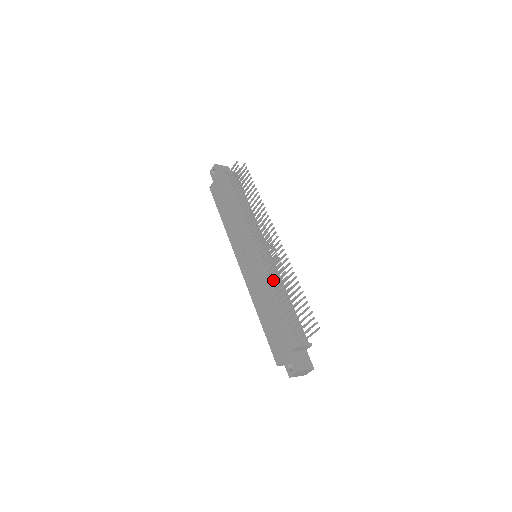
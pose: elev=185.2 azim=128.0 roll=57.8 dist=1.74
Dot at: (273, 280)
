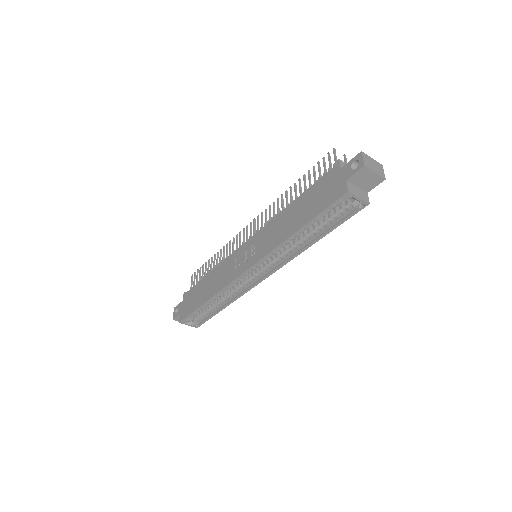
Dot at: occluded
